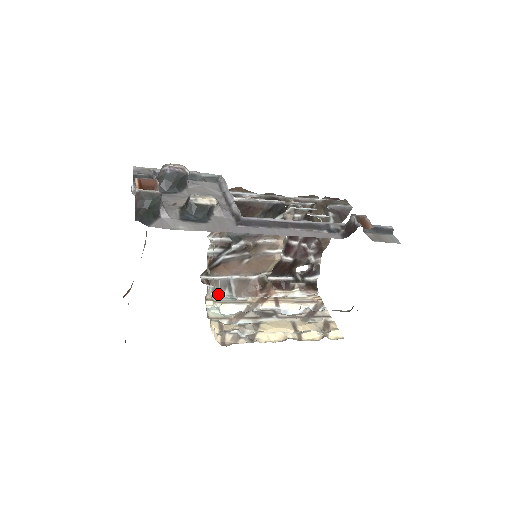
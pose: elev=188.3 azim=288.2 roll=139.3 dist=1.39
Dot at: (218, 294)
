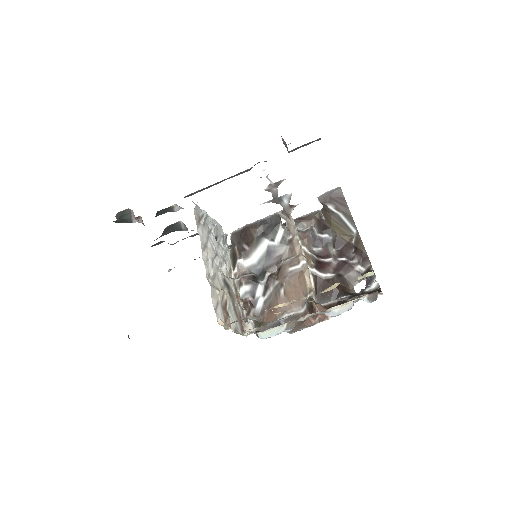
Dot at: occluded
